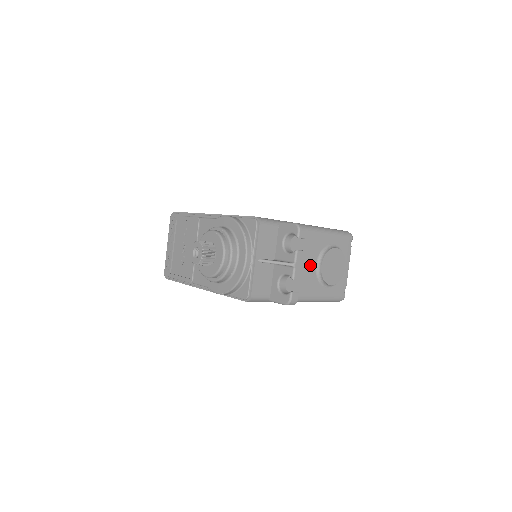
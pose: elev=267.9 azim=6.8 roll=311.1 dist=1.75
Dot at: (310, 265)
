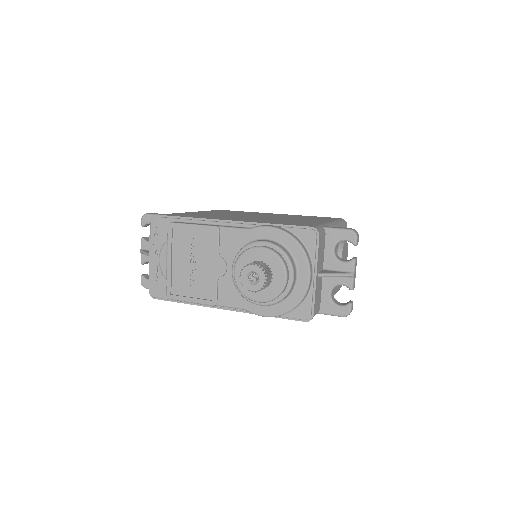
Dot at: occluded
